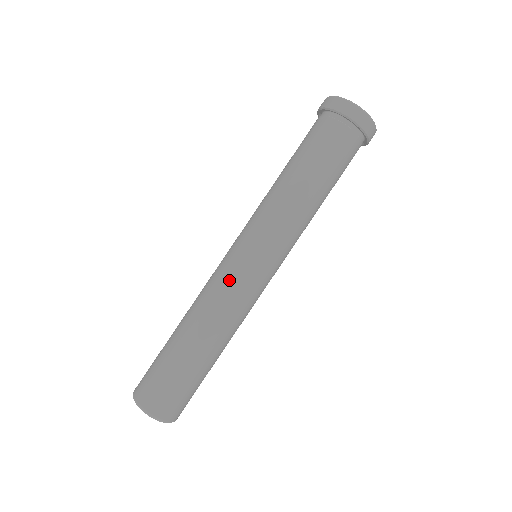
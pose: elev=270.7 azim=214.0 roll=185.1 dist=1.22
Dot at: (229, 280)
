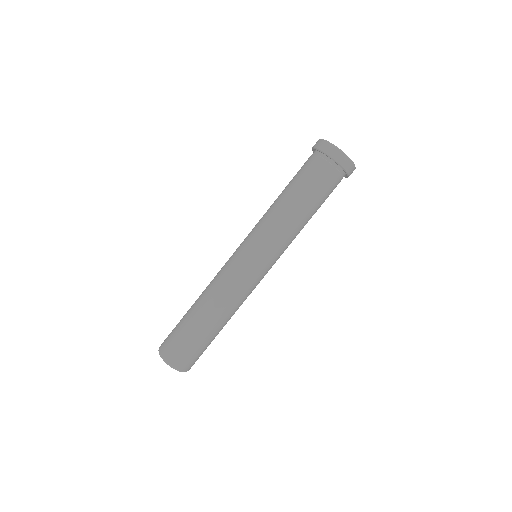
Dot at: (245, 282)
